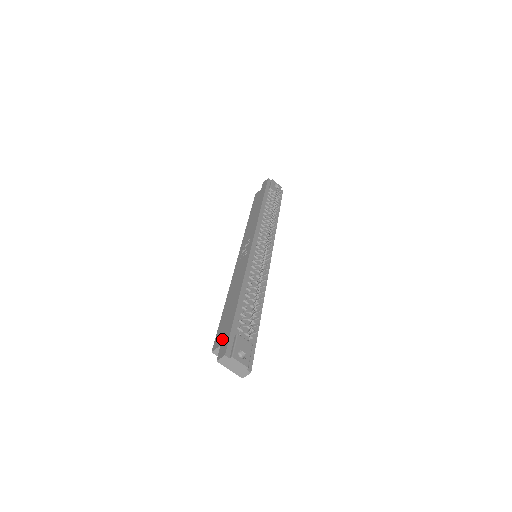
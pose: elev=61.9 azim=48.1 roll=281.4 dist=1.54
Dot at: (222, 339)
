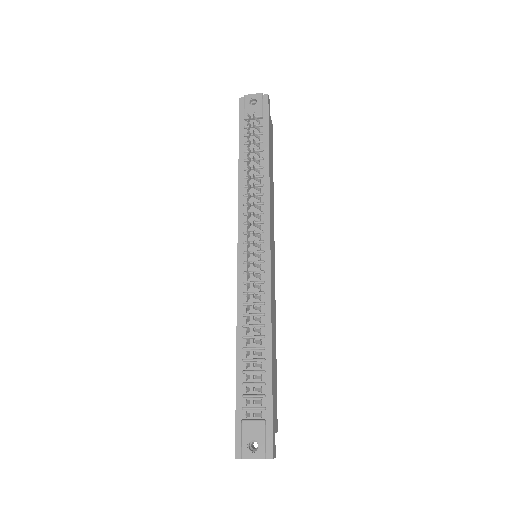
Dot at: occluded
